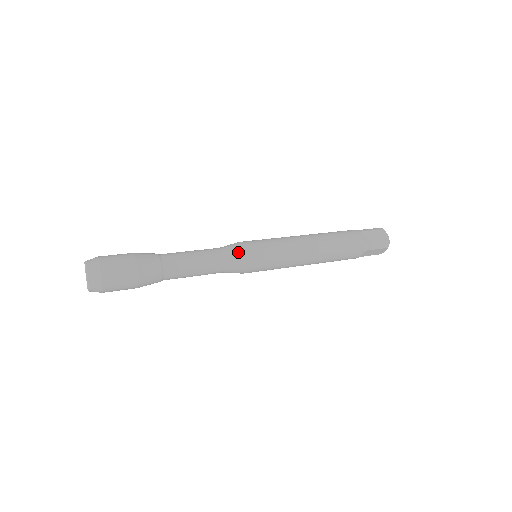
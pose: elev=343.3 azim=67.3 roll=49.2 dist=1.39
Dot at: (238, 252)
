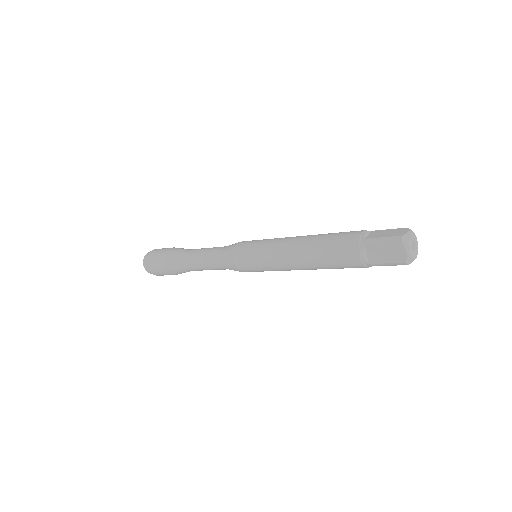
Dot at: (234, 244)
